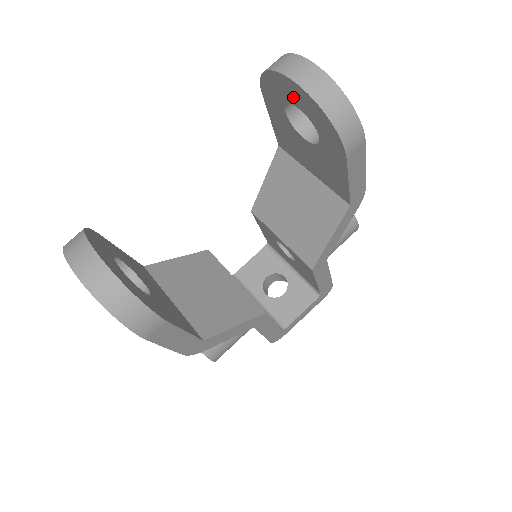
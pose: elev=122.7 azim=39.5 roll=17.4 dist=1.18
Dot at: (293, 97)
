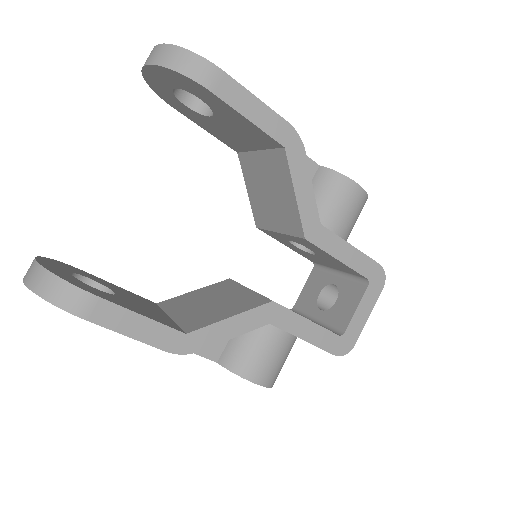
Dot at: (163, 83)
